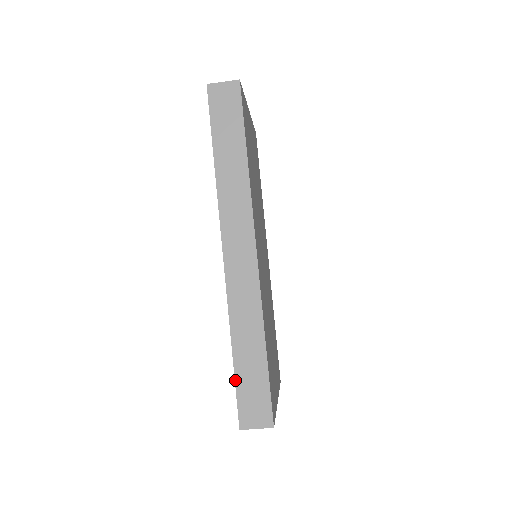
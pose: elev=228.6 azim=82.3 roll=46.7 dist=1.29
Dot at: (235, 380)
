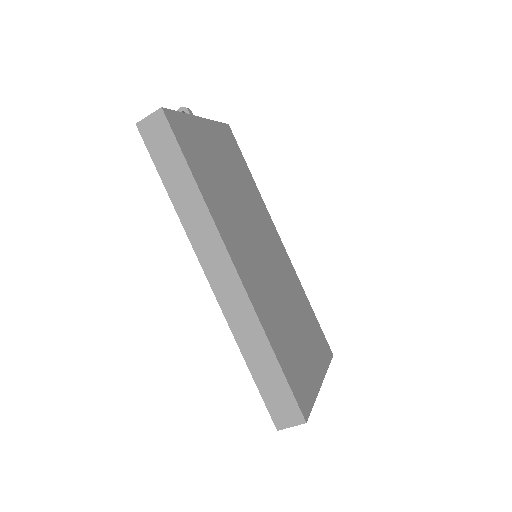
Dot at: (258, 388)
